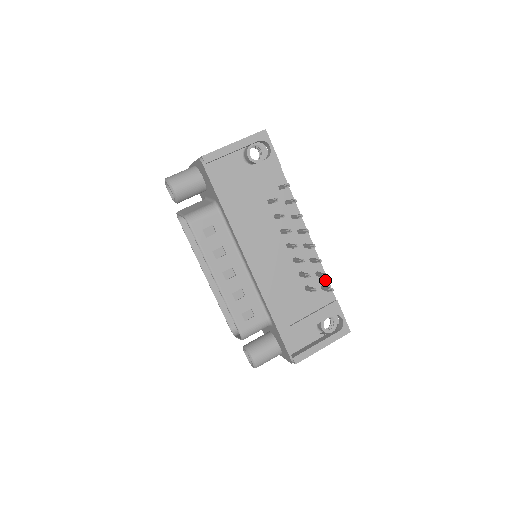
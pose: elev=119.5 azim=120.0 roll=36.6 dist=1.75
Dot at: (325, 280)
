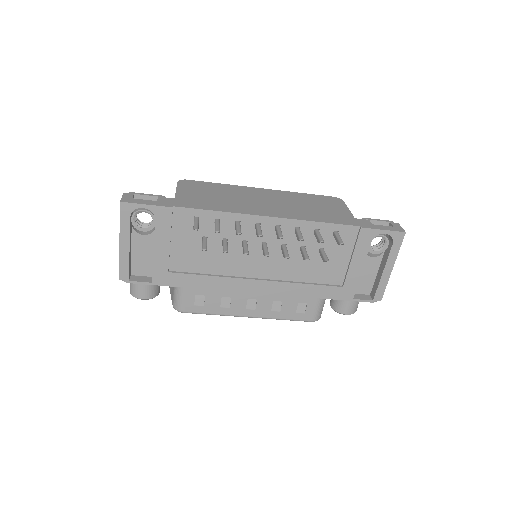
Dot at: (330, 227)
